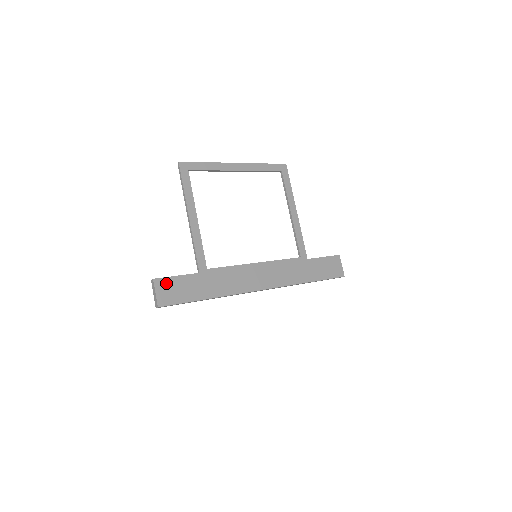
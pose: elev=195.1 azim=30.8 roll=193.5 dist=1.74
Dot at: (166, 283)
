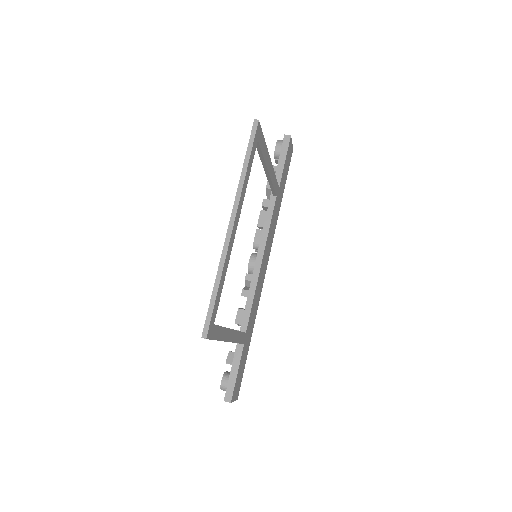
Dot at: (235, 388)
